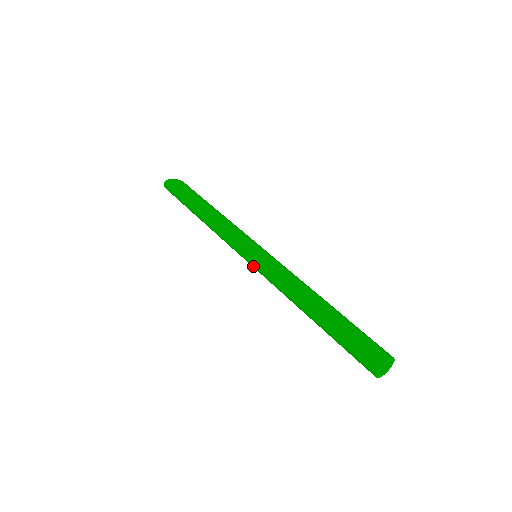
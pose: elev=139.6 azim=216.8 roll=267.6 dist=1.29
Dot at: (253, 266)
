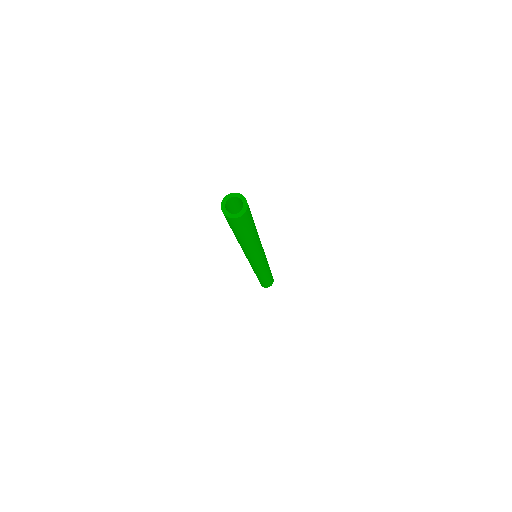
Dot at: occluded
